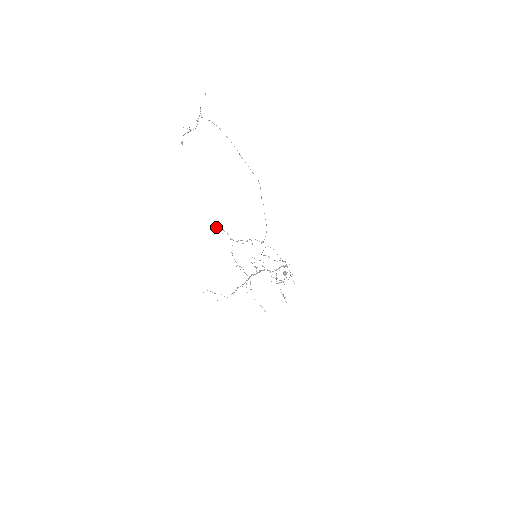
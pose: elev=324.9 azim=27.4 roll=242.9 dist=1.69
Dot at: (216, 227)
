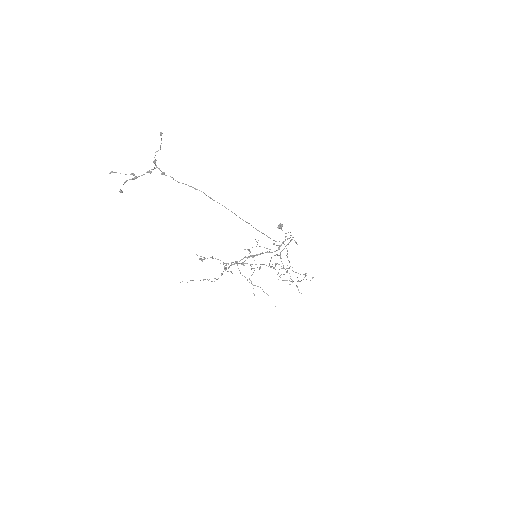
Dot at: (201, 260)
